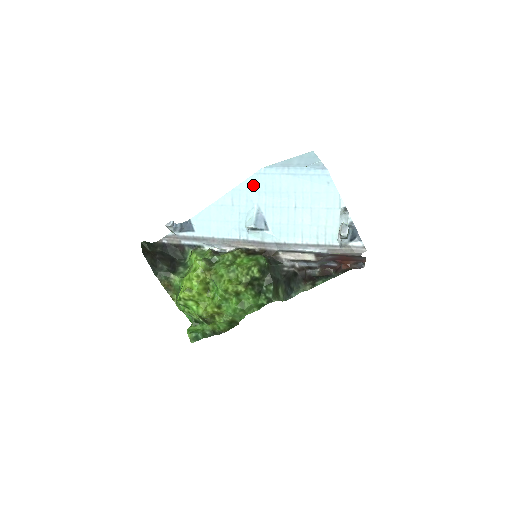
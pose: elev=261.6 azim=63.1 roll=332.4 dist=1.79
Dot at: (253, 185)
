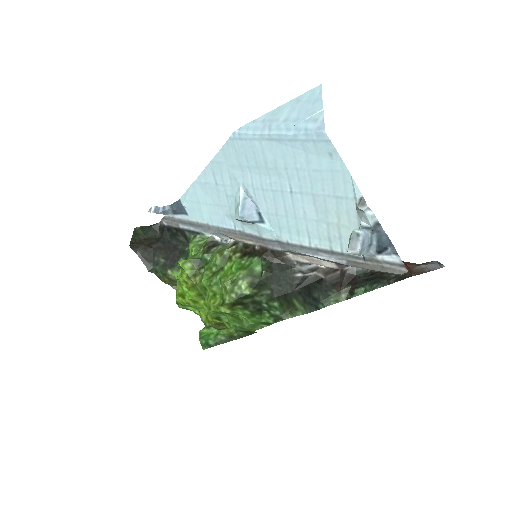
Dot at: (231, 156)
